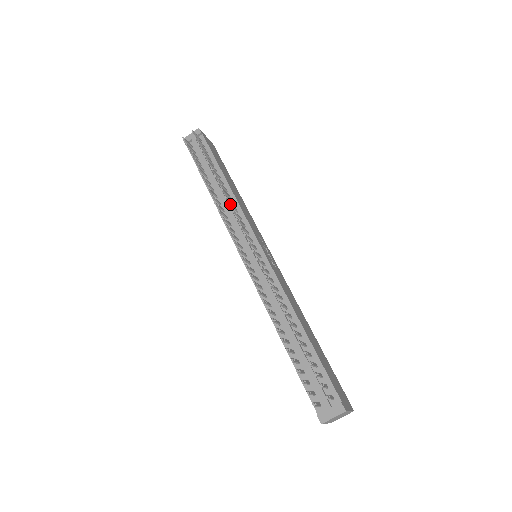
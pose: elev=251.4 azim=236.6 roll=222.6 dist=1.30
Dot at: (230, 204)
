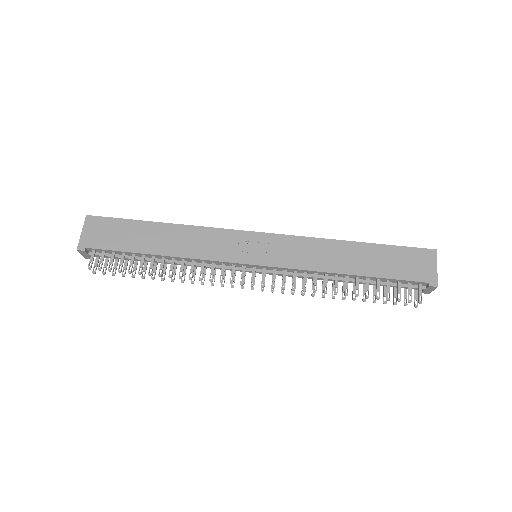
Dot at: (201, 280)
